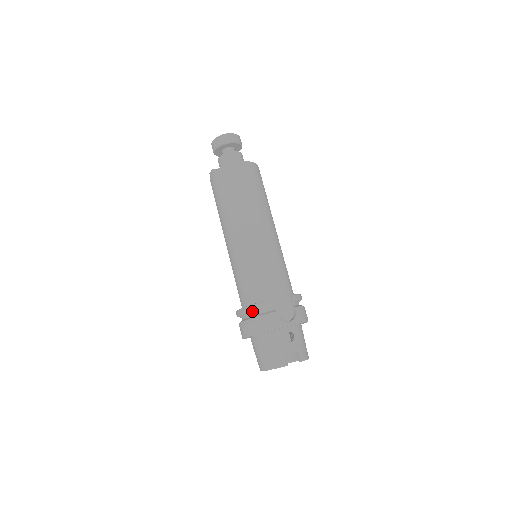
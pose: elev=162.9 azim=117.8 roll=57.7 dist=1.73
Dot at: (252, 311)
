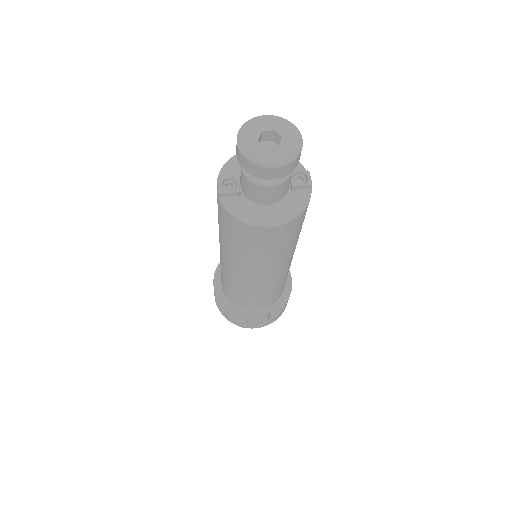
Dot at: occluded
